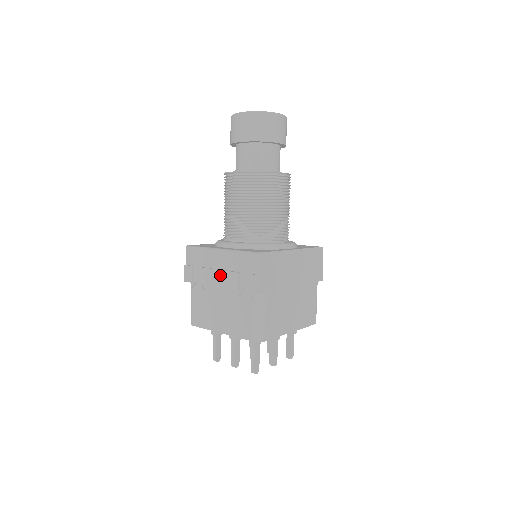
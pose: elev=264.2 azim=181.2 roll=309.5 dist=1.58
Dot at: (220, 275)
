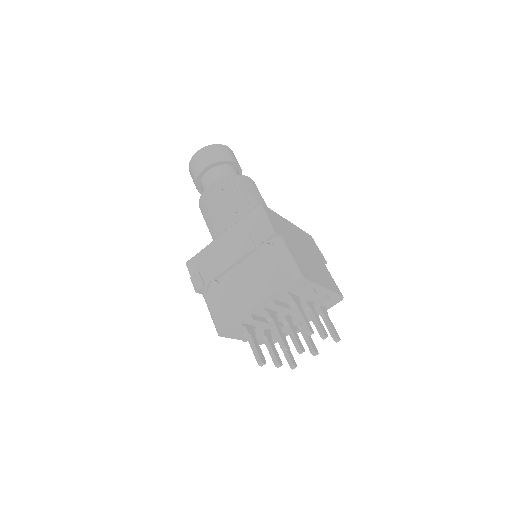
Dot at: (231, 251)
